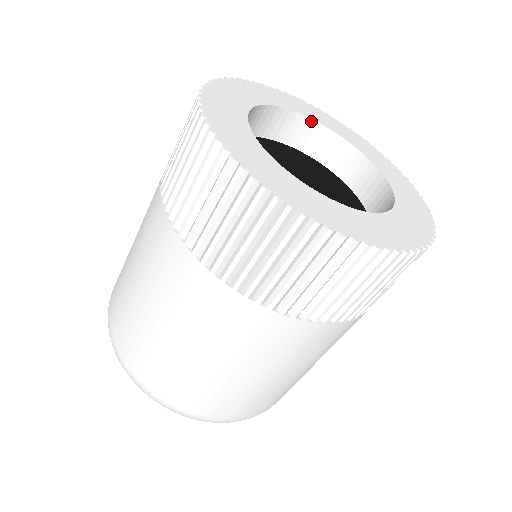
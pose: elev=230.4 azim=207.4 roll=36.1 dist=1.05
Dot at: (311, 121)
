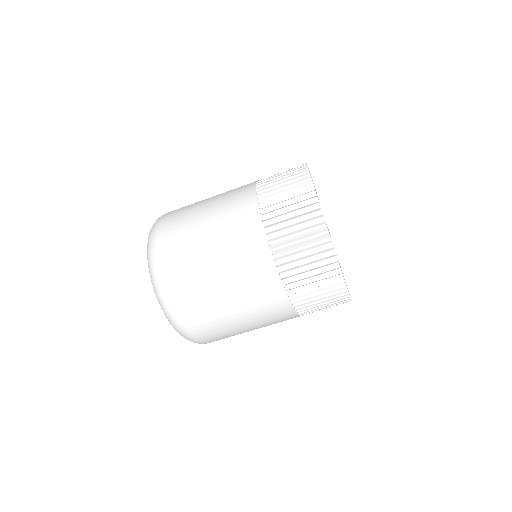
Dot at: occluded
